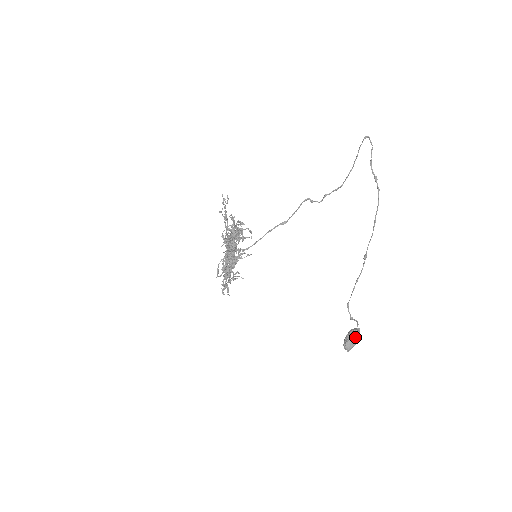
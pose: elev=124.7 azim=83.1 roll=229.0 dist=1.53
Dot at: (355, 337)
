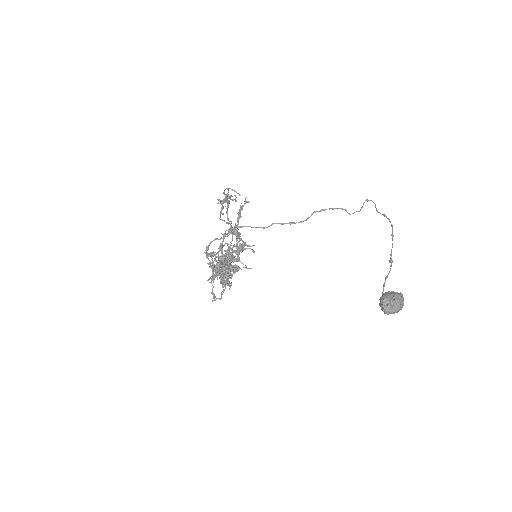
Dot at: (396, 293)
